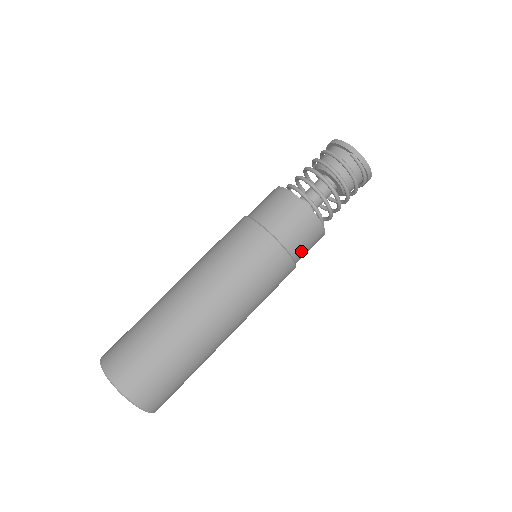
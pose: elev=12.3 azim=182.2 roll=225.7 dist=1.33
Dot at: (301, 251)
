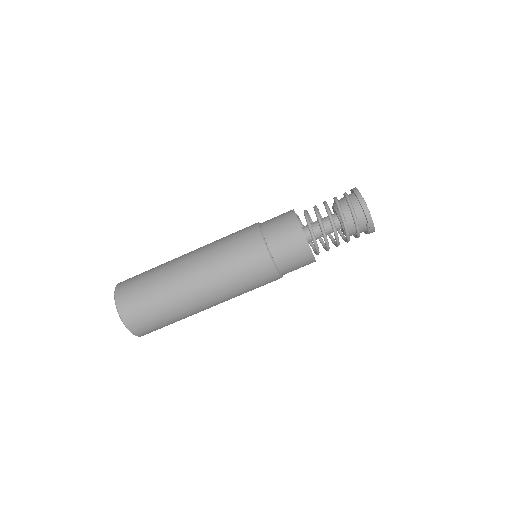
Dot at: occluded
